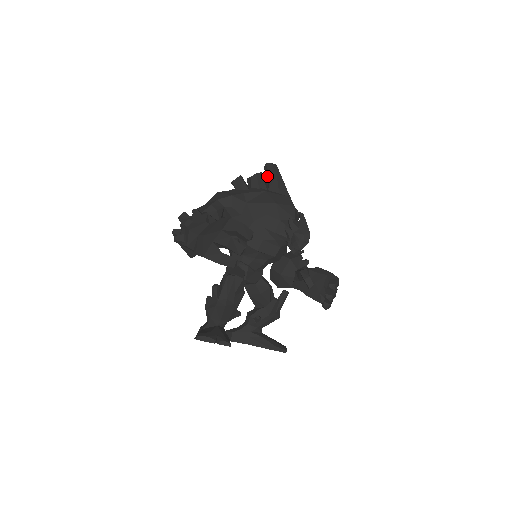
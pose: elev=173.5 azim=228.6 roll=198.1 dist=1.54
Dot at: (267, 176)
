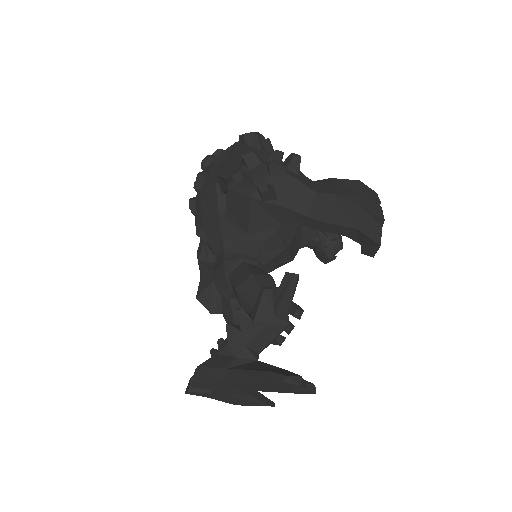
Dot at: occluded
